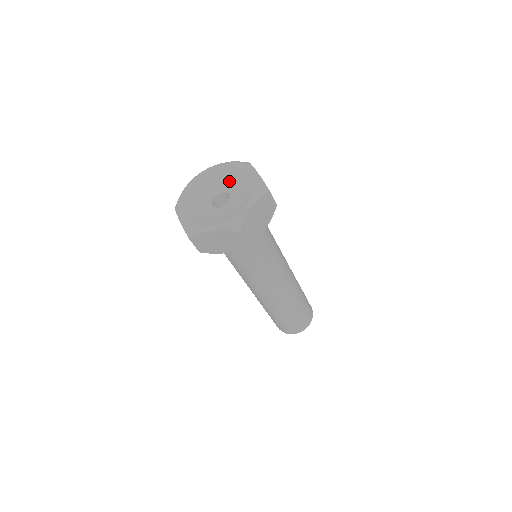
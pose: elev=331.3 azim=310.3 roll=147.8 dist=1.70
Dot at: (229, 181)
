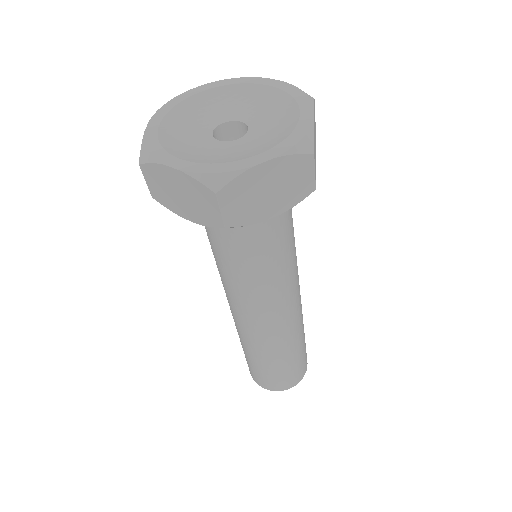
Dot at: (263, 109)
